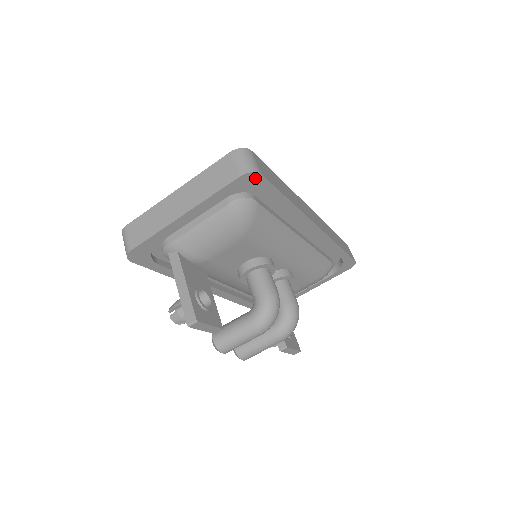
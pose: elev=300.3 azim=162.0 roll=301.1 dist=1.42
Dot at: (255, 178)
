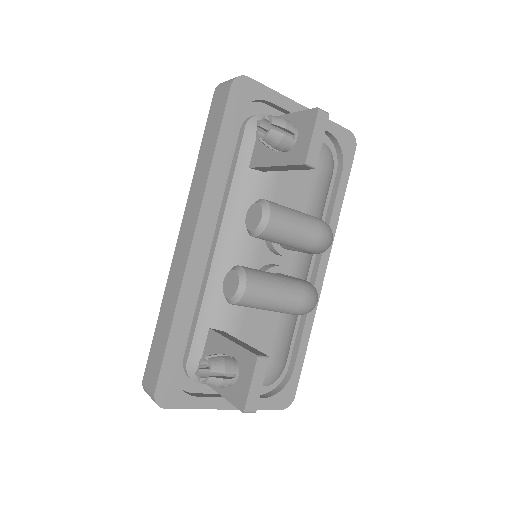
Dot at: (352, 146)
